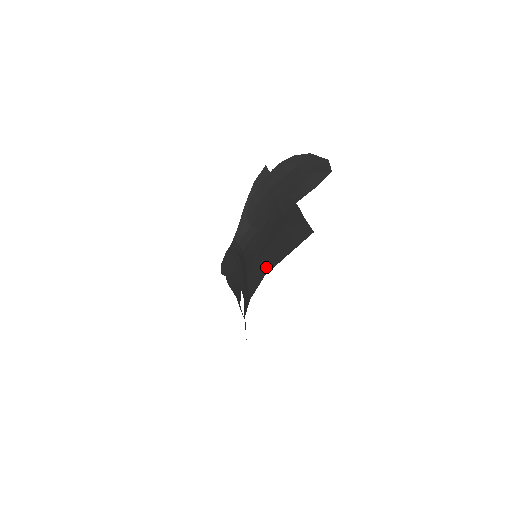
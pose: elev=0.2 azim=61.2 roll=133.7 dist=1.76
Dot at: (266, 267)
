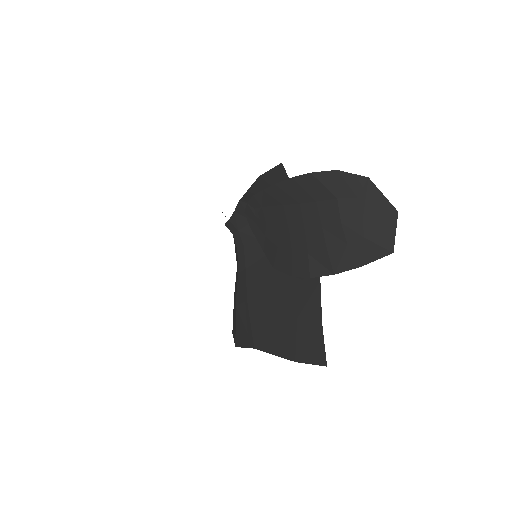
Dot at: (257, 337)
